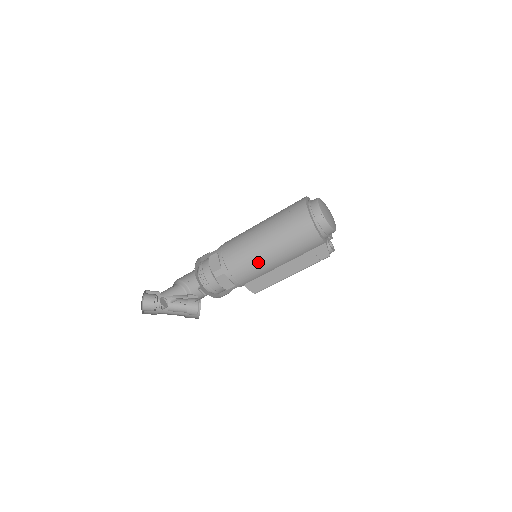
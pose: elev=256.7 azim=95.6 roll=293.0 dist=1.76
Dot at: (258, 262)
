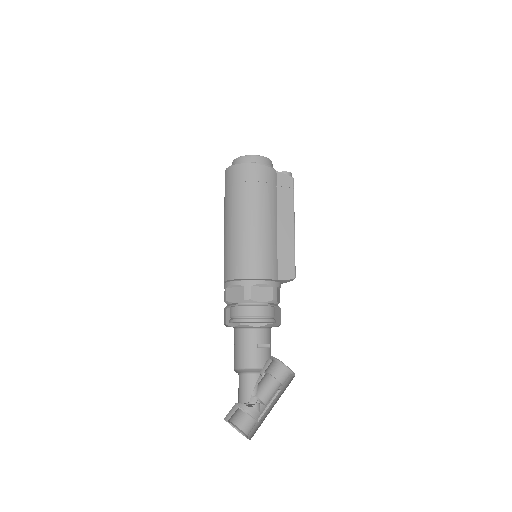
Dot at: (258, 240)
